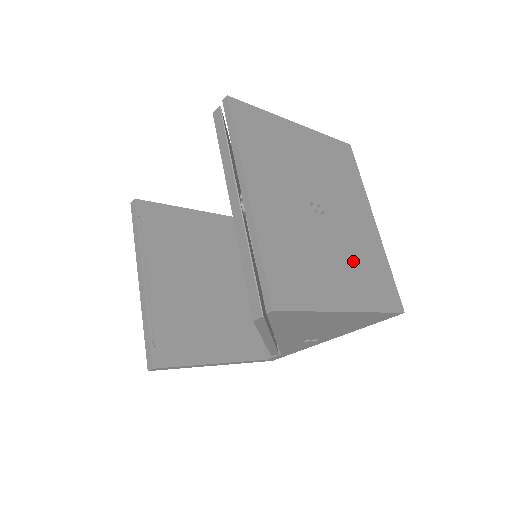
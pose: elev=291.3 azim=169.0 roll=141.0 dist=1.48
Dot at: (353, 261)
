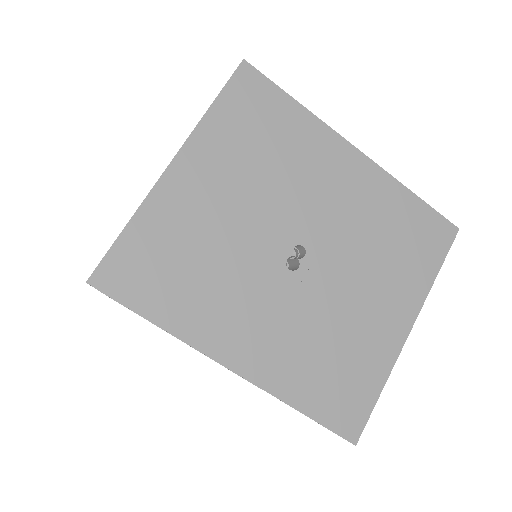
Dot at: (375, 259)
